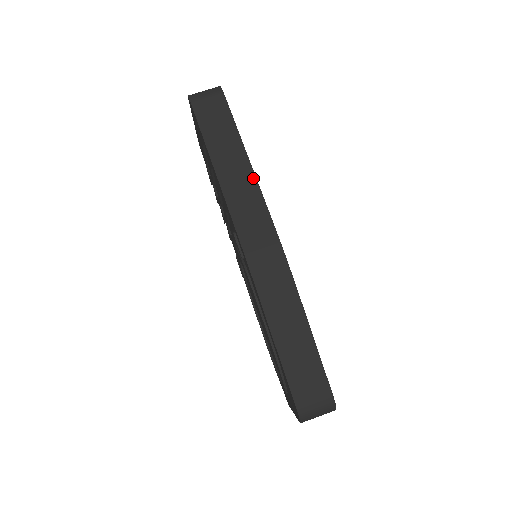
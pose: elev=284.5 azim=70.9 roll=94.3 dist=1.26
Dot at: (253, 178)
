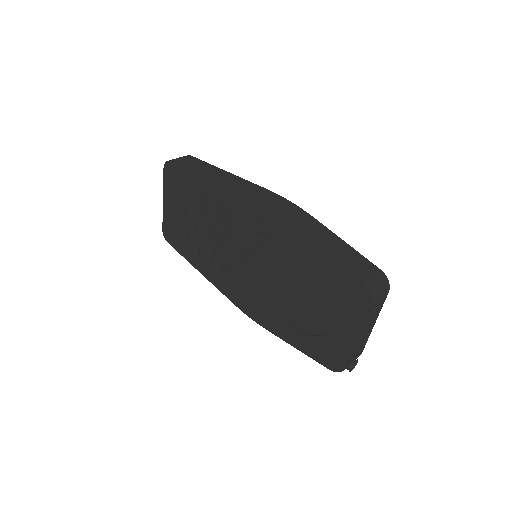
Dot at: (240, 178)
